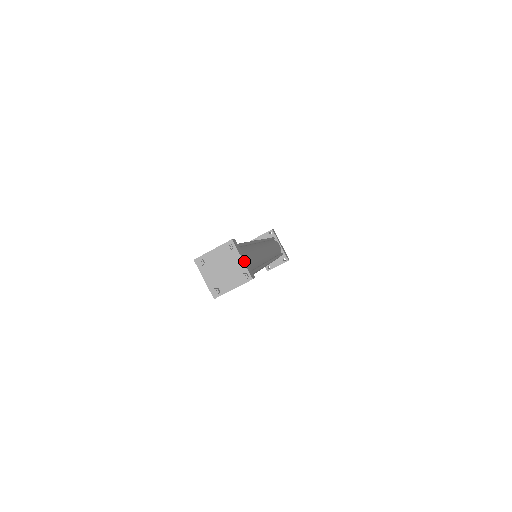
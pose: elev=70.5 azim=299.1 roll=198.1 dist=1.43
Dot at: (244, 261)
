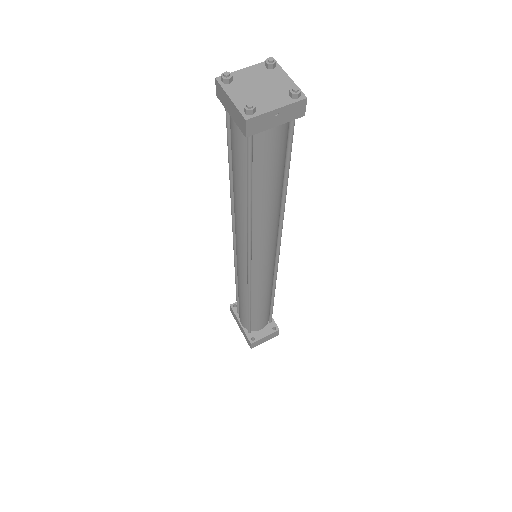
Dot at: (291, 84)
